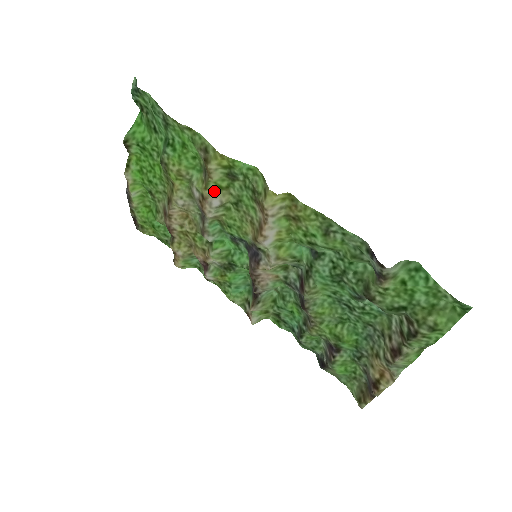
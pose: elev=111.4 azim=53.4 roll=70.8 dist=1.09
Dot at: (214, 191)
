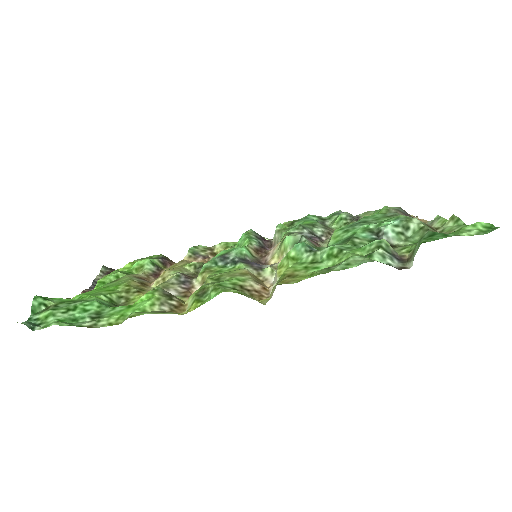
Dot at: occluded
